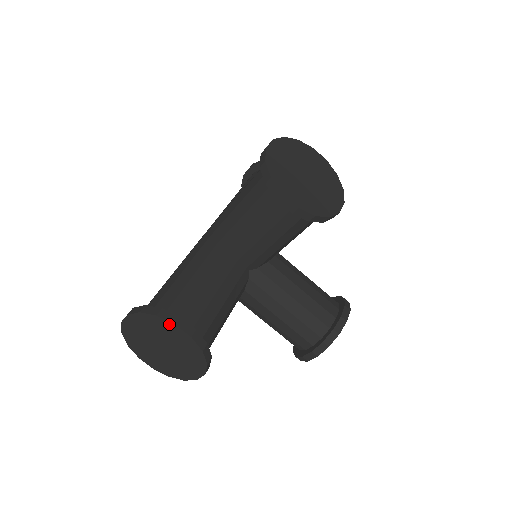
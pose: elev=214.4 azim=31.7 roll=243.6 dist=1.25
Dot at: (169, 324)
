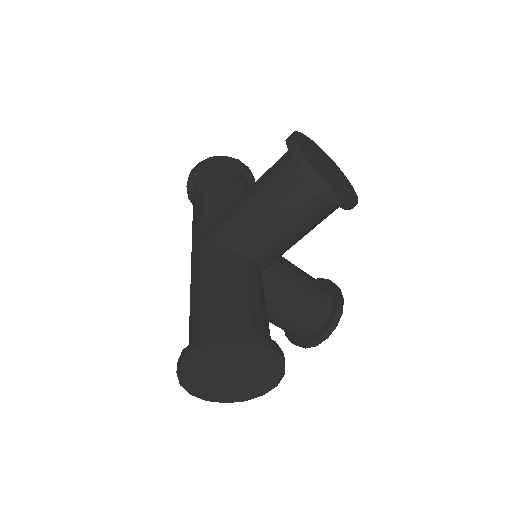
Dot at: (253, 344)
